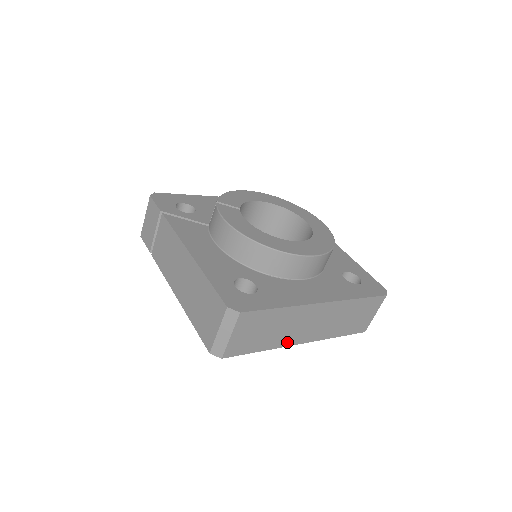
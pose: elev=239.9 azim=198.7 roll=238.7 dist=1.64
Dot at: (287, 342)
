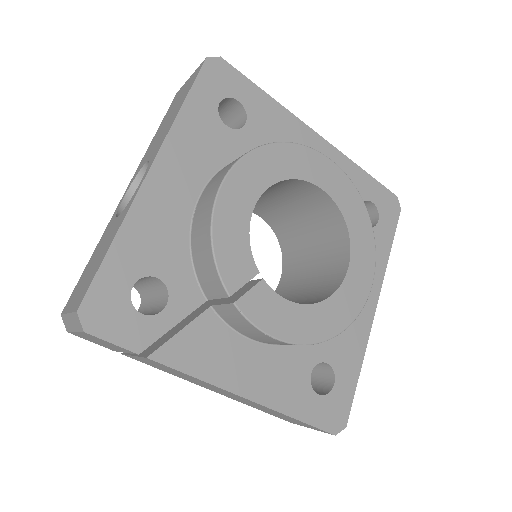
Dot at: occluded
